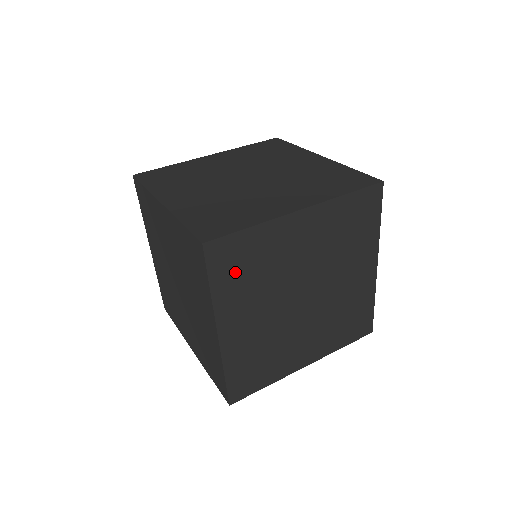
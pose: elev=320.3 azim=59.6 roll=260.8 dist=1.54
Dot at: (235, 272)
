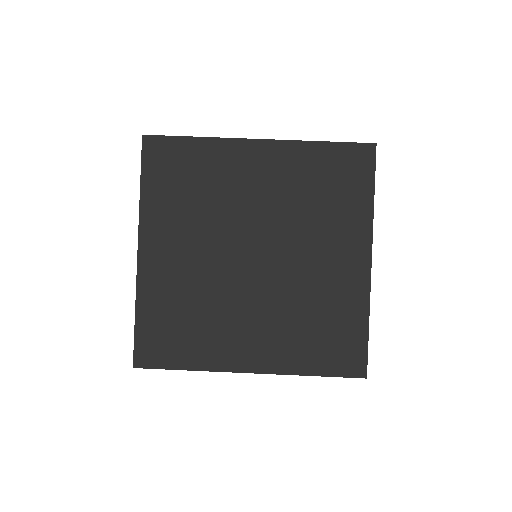
Dot at: occluded
